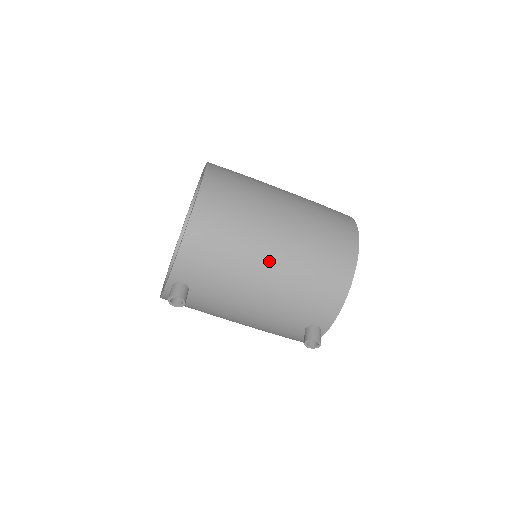
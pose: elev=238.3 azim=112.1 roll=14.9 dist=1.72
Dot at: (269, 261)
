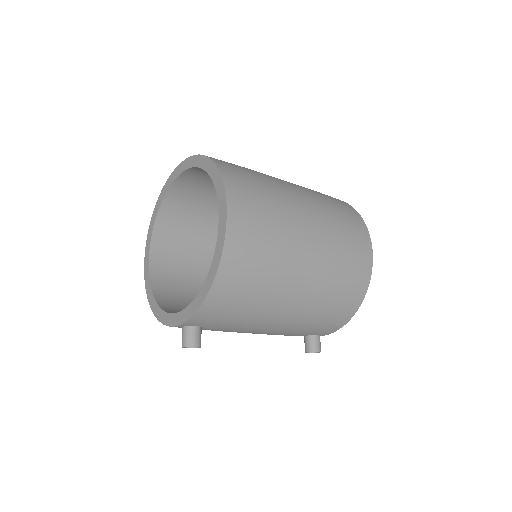
Dot at: (293, 301)
